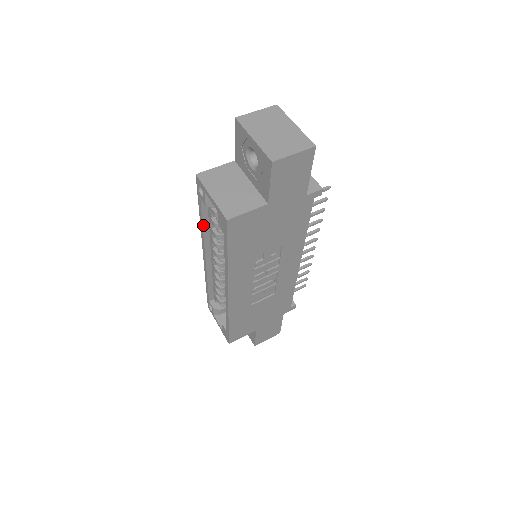
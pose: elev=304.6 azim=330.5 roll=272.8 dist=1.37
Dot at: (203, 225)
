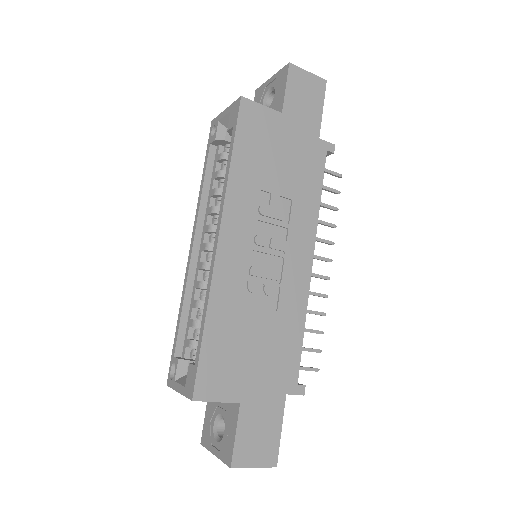
Dot at: (203, 186)
